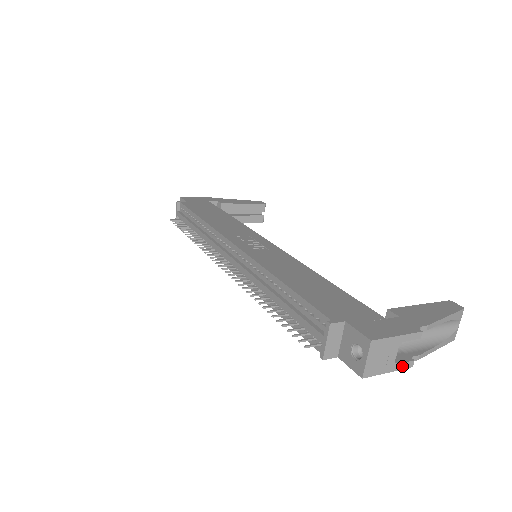
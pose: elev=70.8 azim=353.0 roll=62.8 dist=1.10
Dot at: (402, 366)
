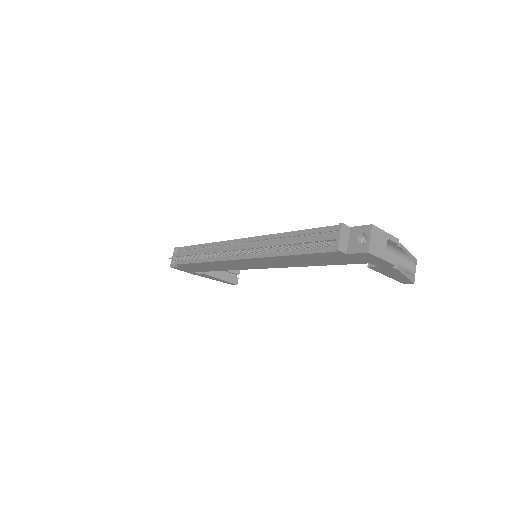
Dot at: (390, 260)
